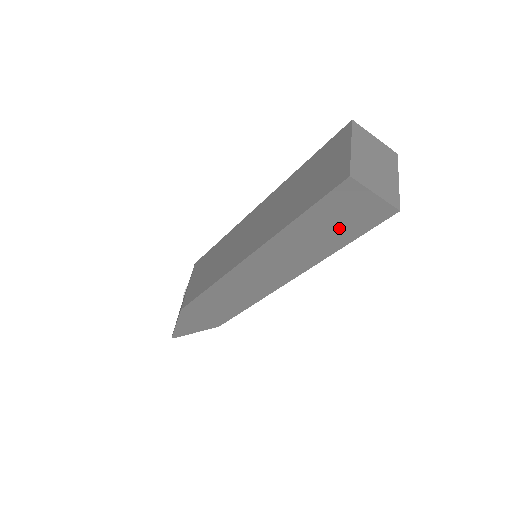
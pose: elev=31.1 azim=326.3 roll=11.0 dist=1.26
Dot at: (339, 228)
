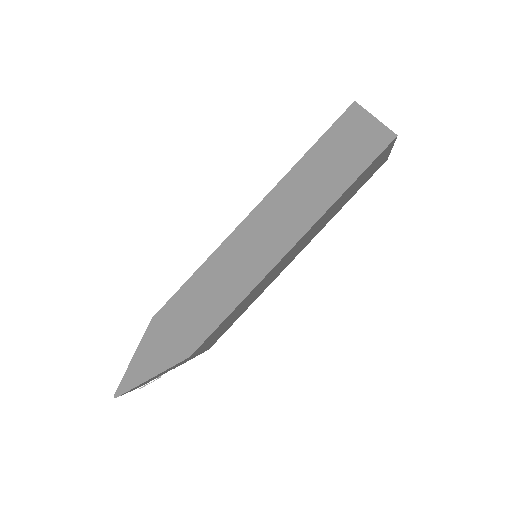
Dot at: (346, 160)
